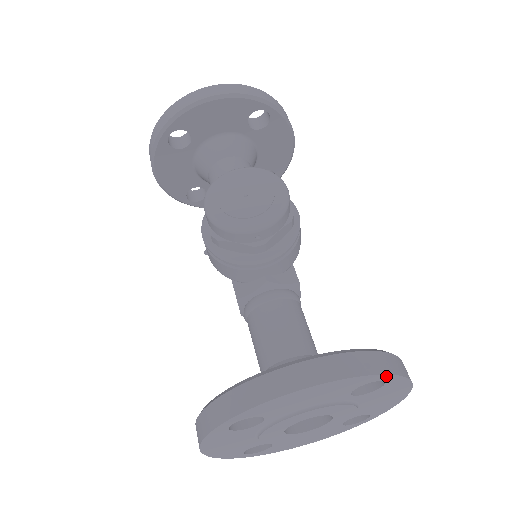
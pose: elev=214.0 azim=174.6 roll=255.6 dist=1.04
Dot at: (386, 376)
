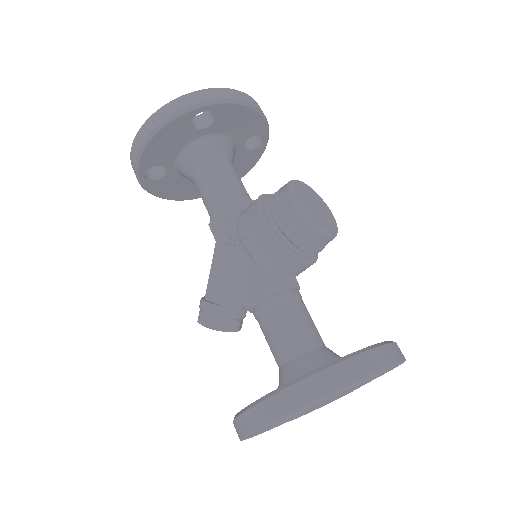
Dot at: (398, 365)
